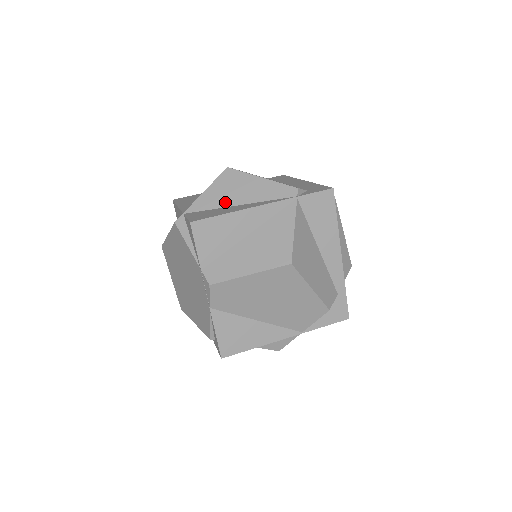
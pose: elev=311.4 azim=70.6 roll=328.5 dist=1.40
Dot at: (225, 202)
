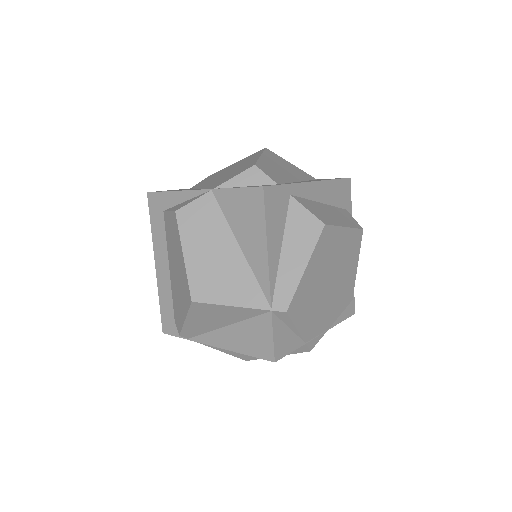
Dot at: occluded
